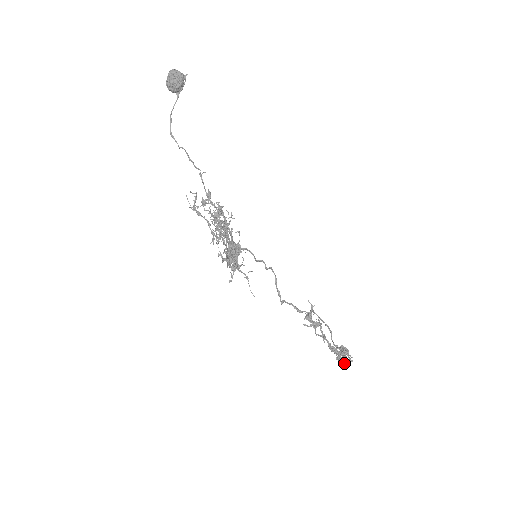
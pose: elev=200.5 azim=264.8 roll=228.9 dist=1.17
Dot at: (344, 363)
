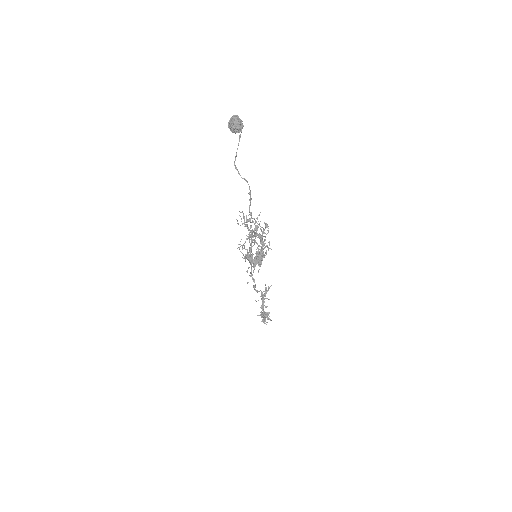
Dot at: occluded
